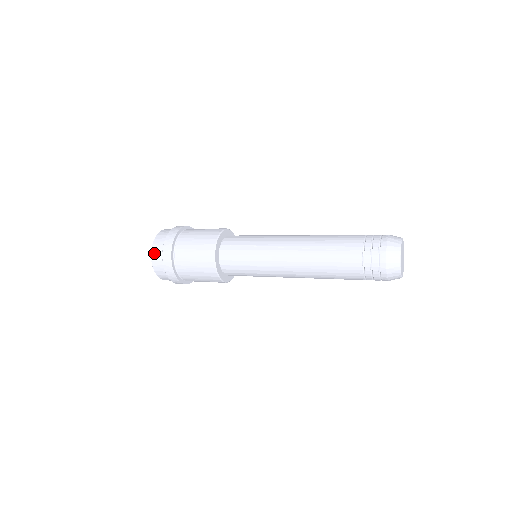
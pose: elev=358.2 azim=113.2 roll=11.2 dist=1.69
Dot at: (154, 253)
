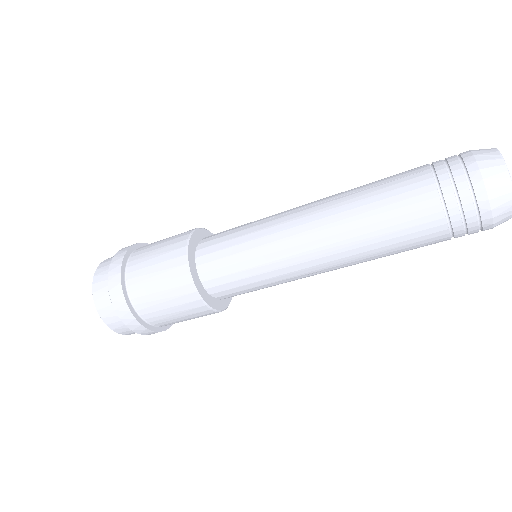
Dot at: (98, 272)
